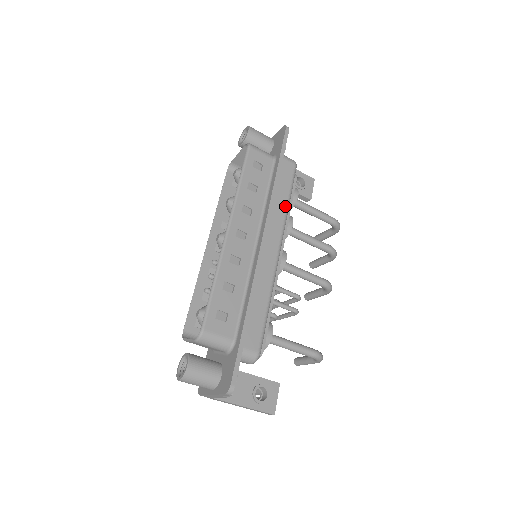
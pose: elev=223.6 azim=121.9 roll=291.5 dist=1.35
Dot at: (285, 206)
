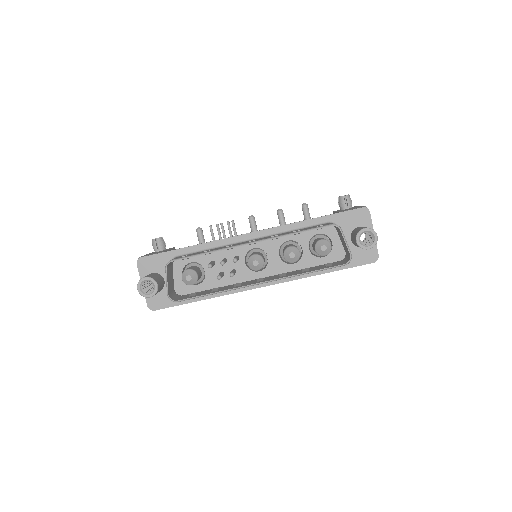
Dot at: occluded
